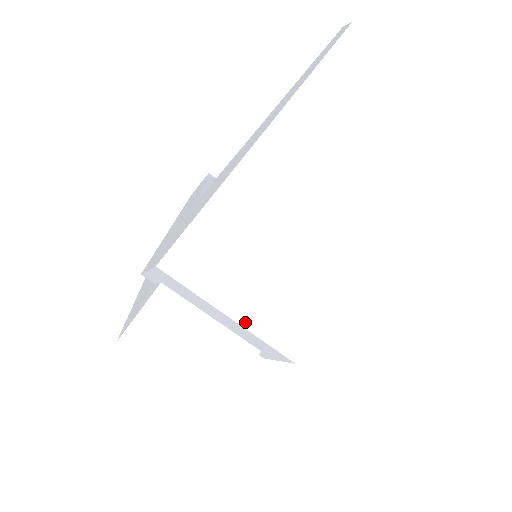
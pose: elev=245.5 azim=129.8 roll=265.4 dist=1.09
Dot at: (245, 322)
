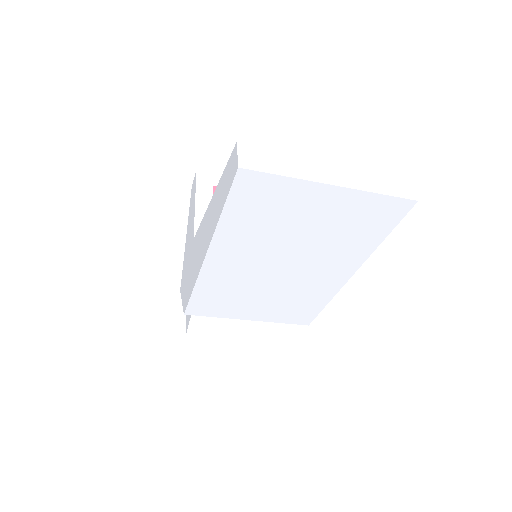
Dot at: (261, 319)
